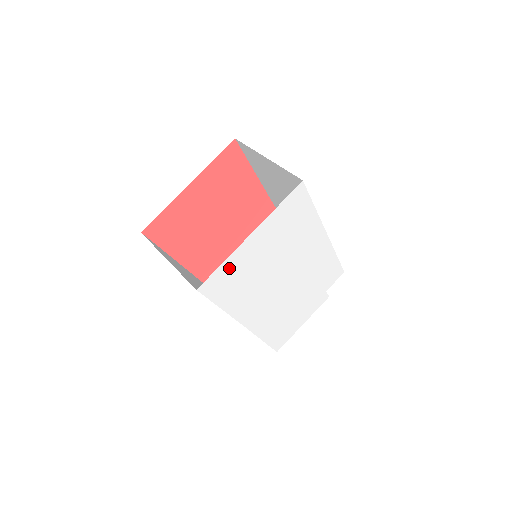
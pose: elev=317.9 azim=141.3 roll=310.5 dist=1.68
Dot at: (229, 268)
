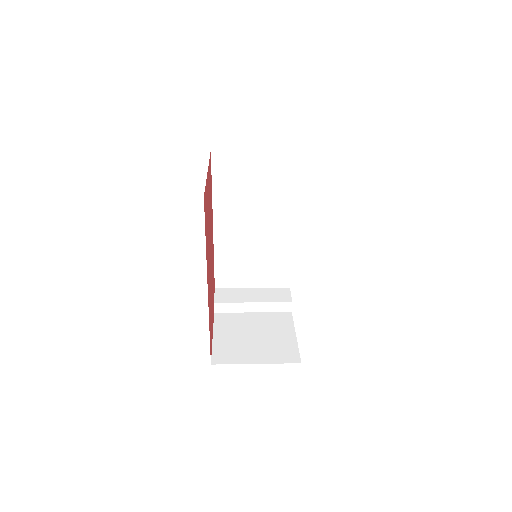
Dot at: occluded
